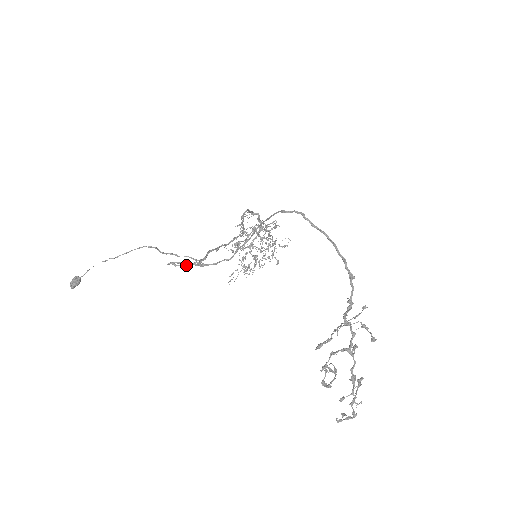
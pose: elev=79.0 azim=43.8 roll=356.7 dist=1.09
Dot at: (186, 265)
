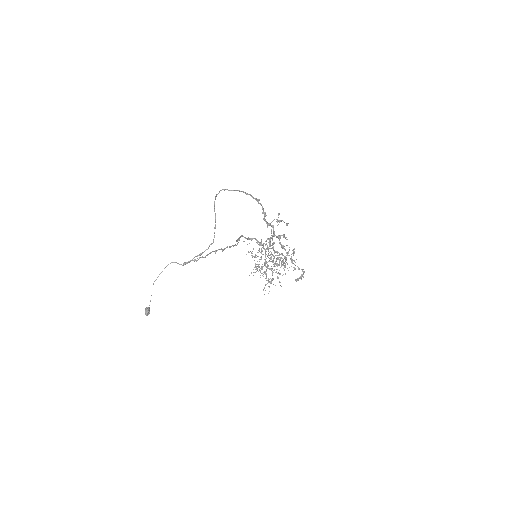
Dot at: (192, 260)
